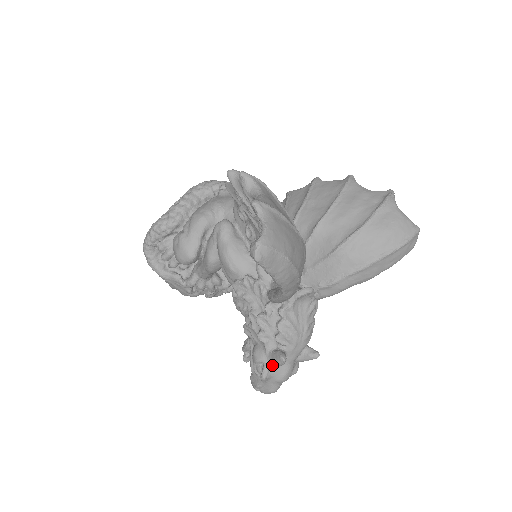
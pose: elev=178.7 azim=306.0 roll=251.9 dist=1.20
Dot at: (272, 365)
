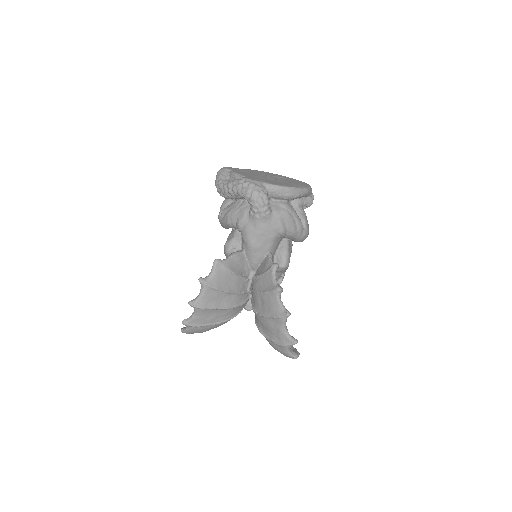
Dot at: occluded
